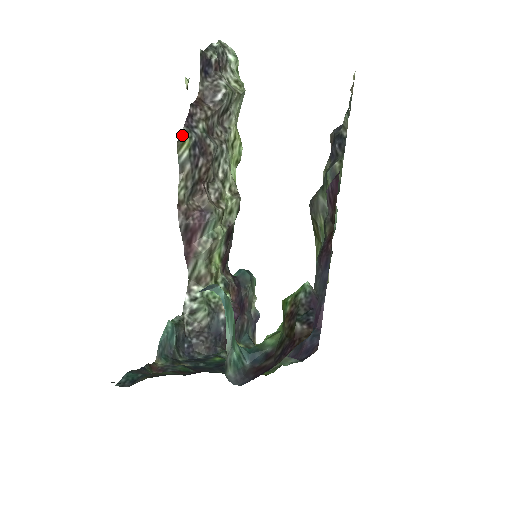
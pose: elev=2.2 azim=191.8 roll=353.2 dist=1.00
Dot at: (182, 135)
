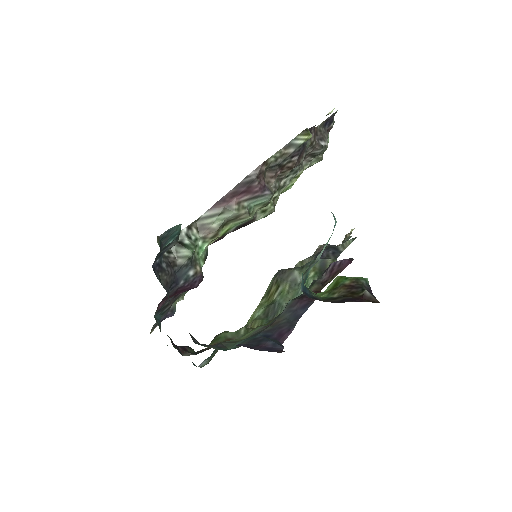
Dot at: occluded
